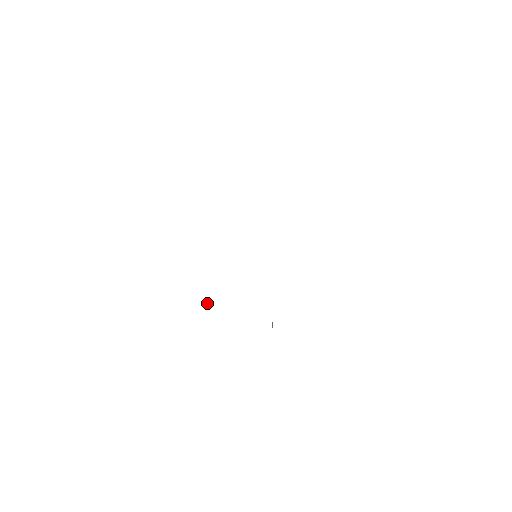
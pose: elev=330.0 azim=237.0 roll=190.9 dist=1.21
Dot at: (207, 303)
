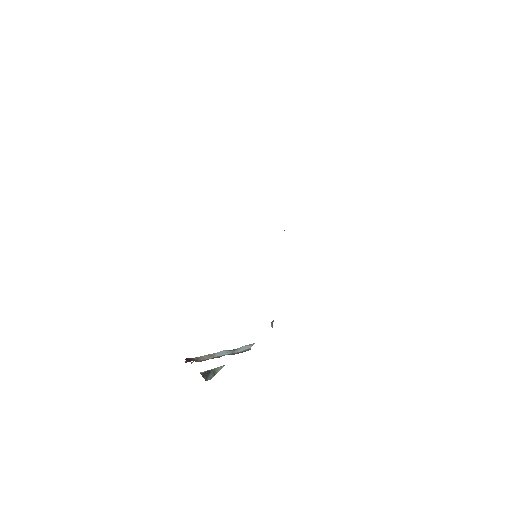
Dot at: occluded
